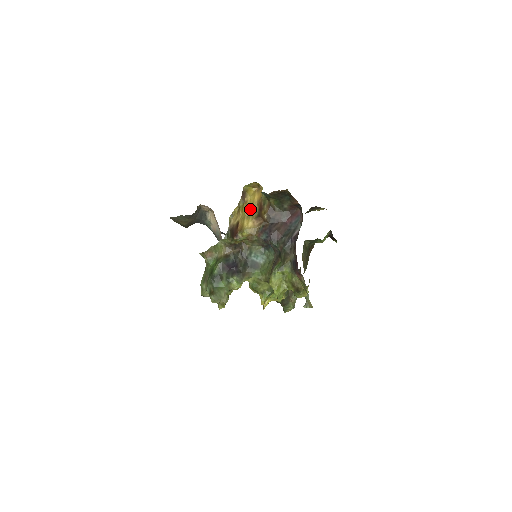
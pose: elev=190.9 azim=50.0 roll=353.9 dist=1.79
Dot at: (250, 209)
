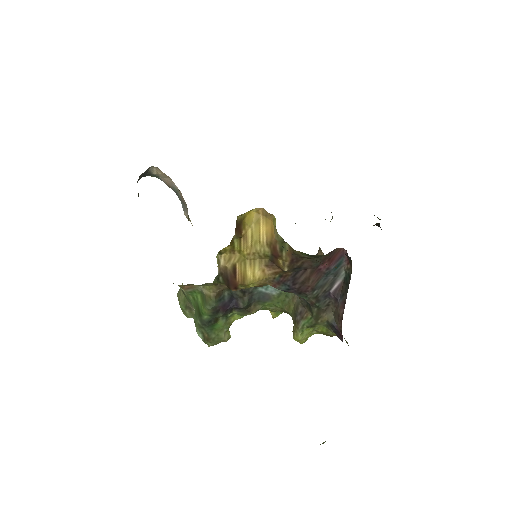
Dot at: (254, 251)
